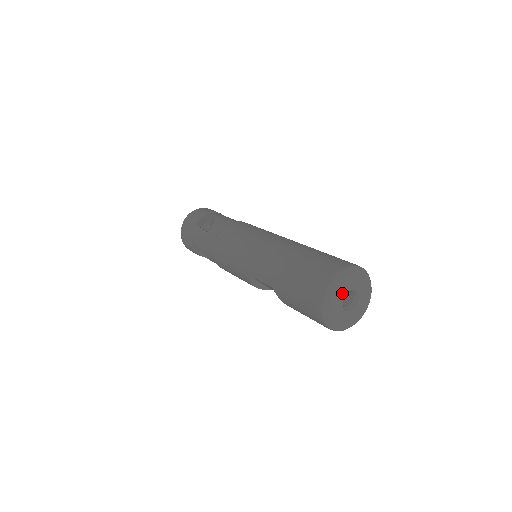
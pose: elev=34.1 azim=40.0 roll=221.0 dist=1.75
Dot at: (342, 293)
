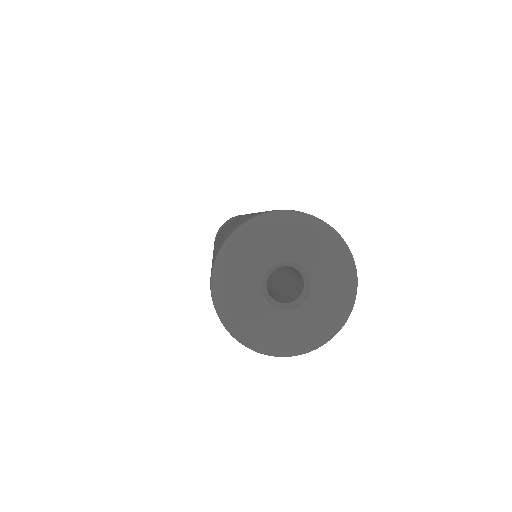
Dot at: (255, 267)
